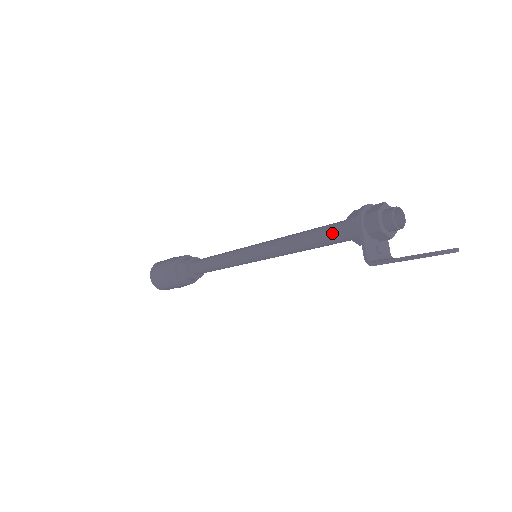
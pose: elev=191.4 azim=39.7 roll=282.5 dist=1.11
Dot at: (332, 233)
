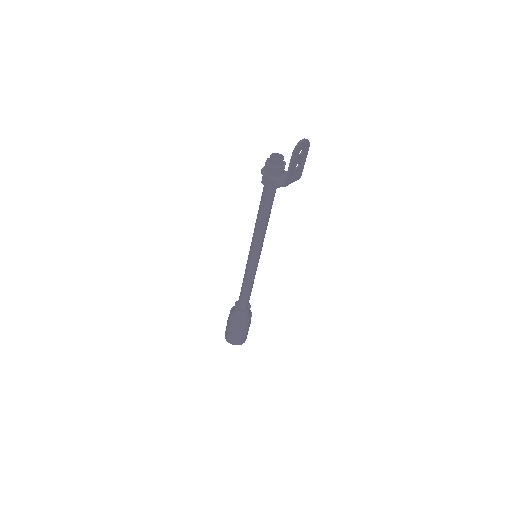
Dot at: (264, 196)
